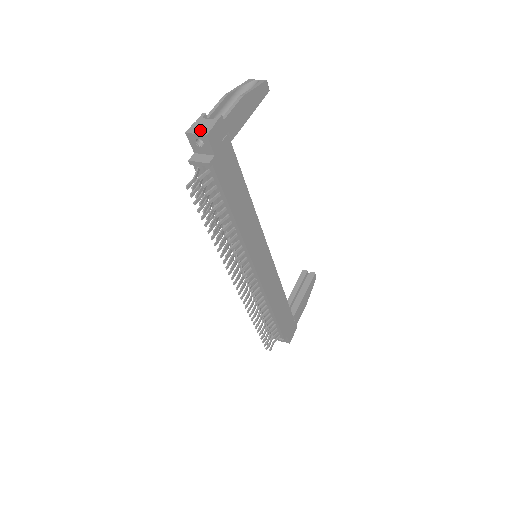
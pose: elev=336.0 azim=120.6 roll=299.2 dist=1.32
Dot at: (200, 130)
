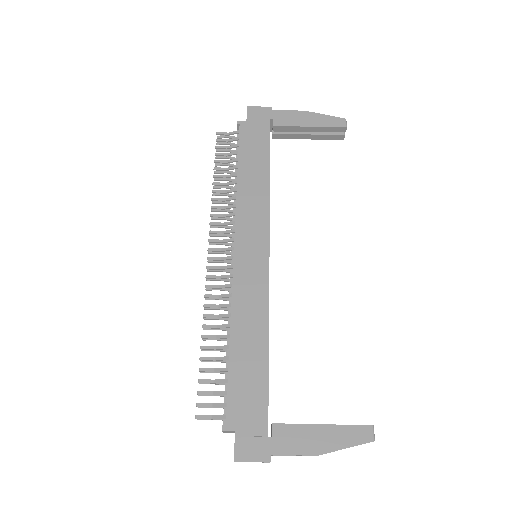
Dot at: occluded
